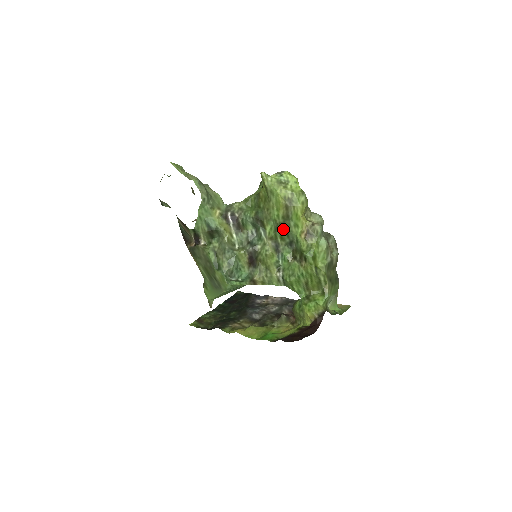
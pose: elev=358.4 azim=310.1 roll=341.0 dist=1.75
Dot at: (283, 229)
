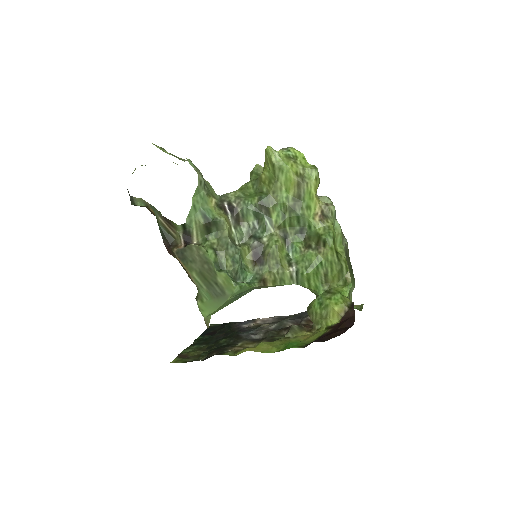
Dot at: (293, 213)
